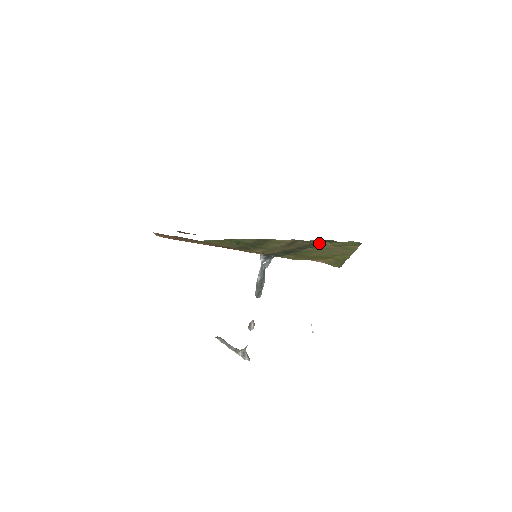
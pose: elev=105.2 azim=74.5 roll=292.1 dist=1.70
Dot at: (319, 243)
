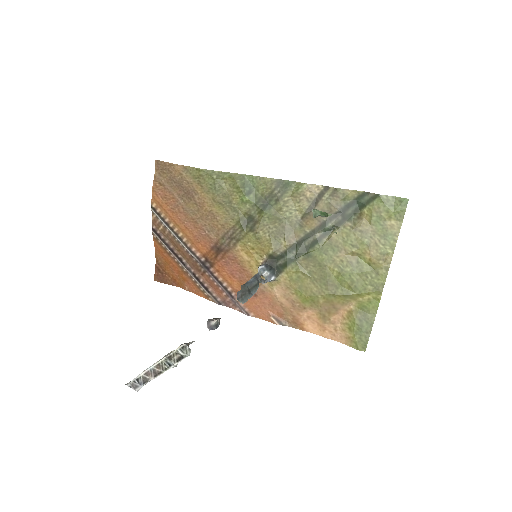
Dot at: (349, 216)
